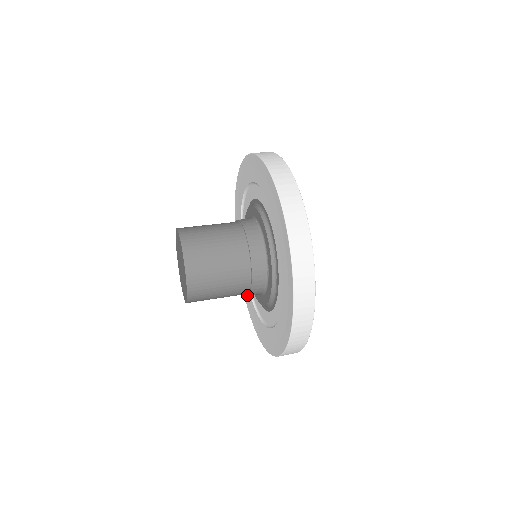
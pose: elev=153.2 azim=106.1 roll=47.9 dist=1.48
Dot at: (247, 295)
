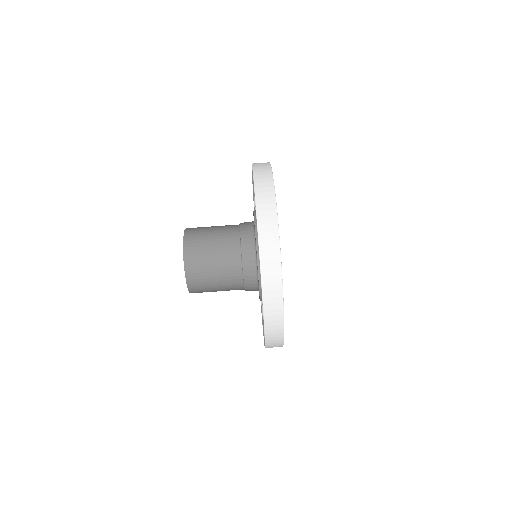
Dot at: occluded
